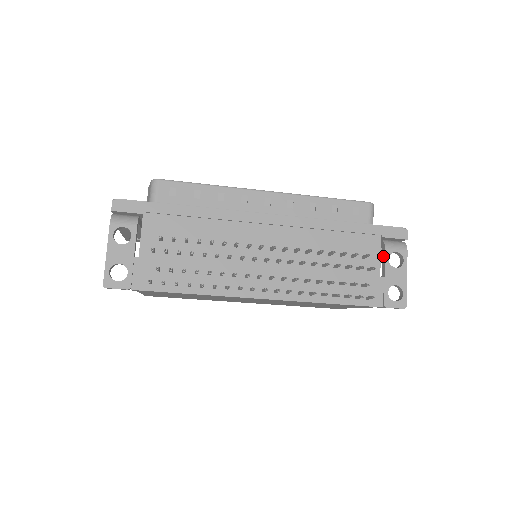
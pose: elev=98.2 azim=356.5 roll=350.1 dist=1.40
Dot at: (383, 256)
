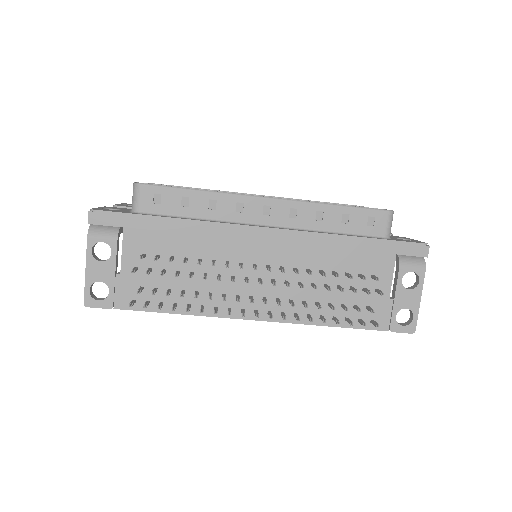
Dot at: (396, 275)
